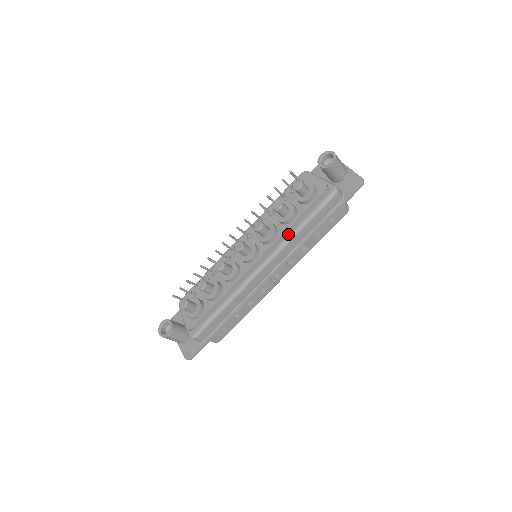
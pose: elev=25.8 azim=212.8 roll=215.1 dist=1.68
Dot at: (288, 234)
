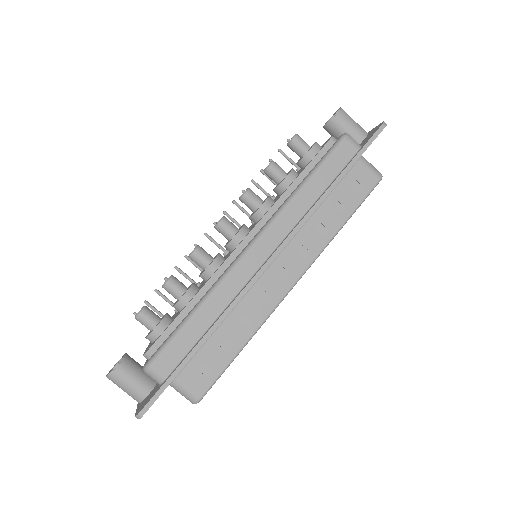
Dot at: (287, 198)
